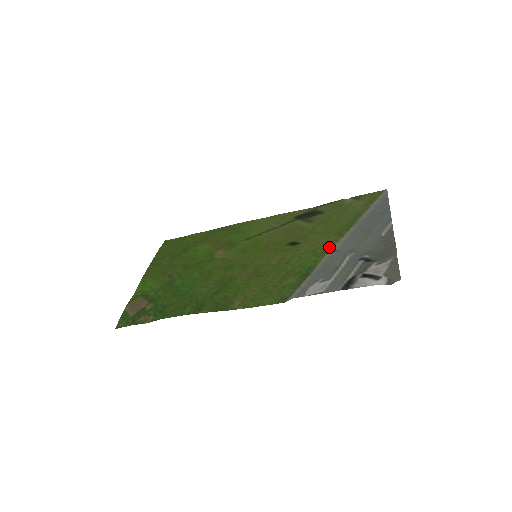
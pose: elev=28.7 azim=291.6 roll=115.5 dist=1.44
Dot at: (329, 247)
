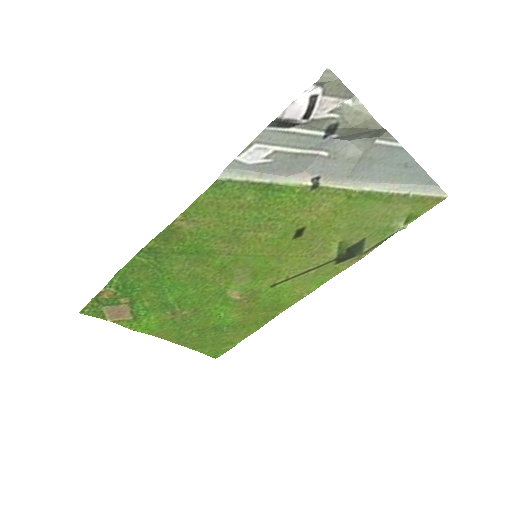
Dot at: (320, 189)
